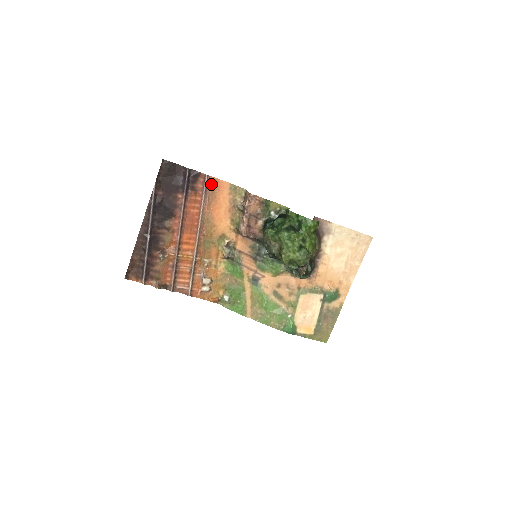
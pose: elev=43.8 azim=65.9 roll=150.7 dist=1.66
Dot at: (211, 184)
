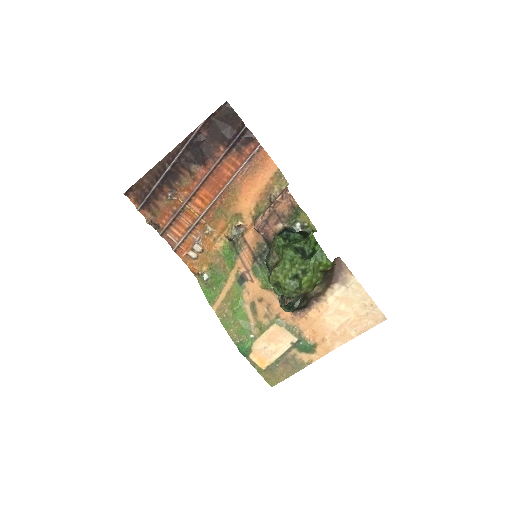
Dot at: (259, 157)
